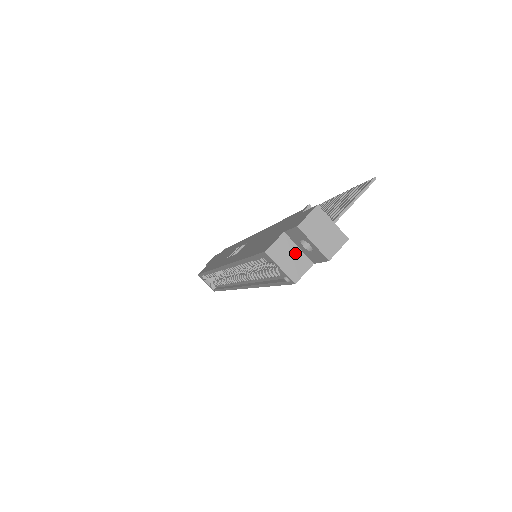
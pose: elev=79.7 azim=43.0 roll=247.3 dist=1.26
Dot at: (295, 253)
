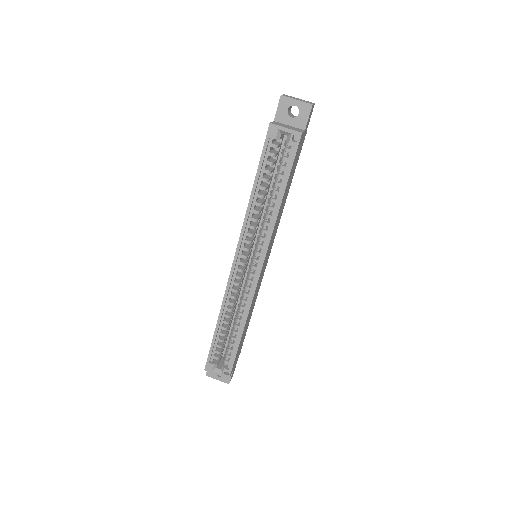
Dot at: (289, 126)
